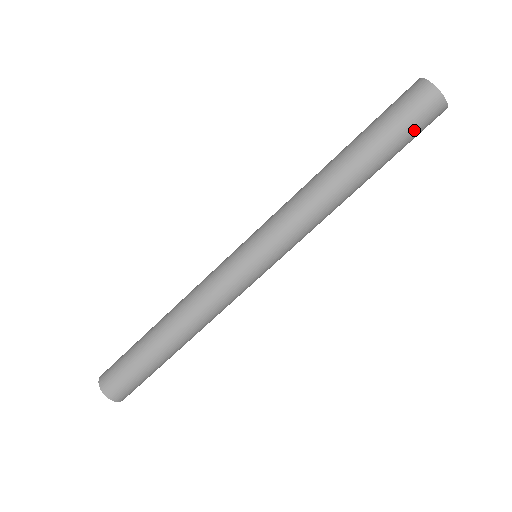
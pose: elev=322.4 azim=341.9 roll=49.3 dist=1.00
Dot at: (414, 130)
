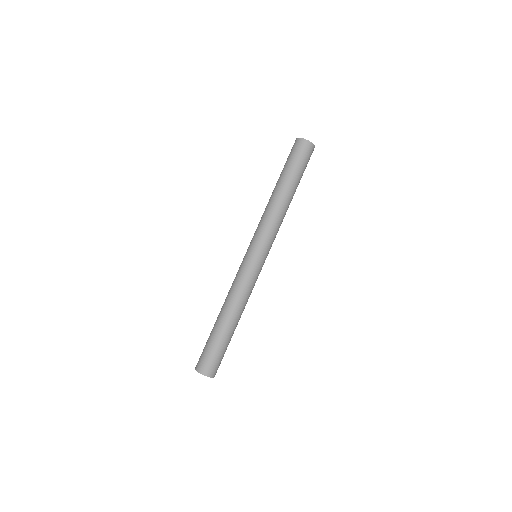
Dot at: occluded
